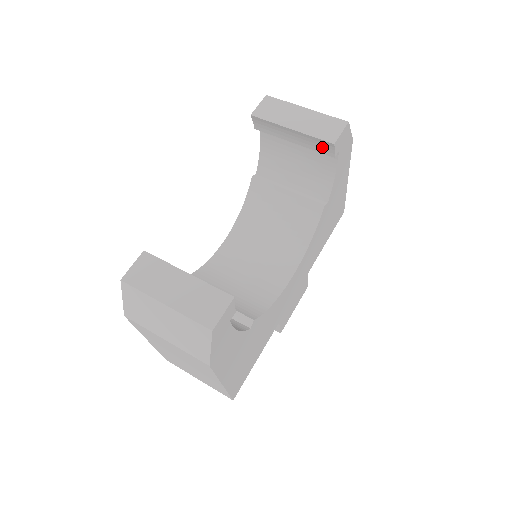
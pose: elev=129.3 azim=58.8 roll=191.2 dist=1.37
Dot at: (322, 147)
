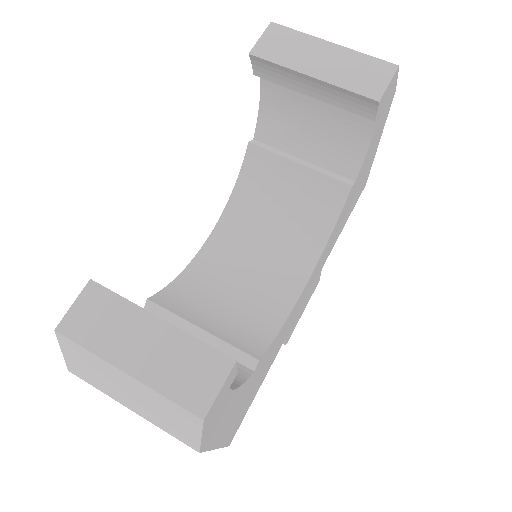
Dot at: (357, 105)
